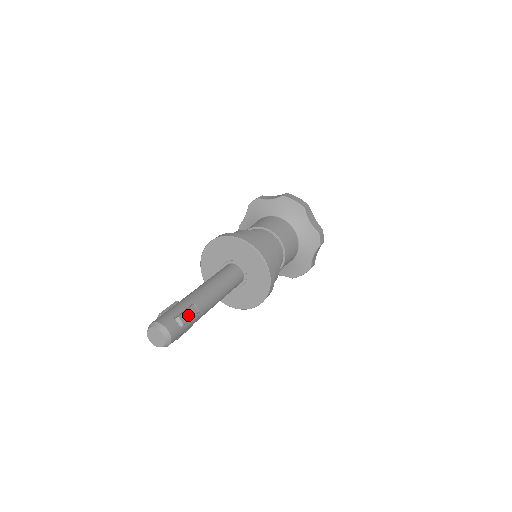
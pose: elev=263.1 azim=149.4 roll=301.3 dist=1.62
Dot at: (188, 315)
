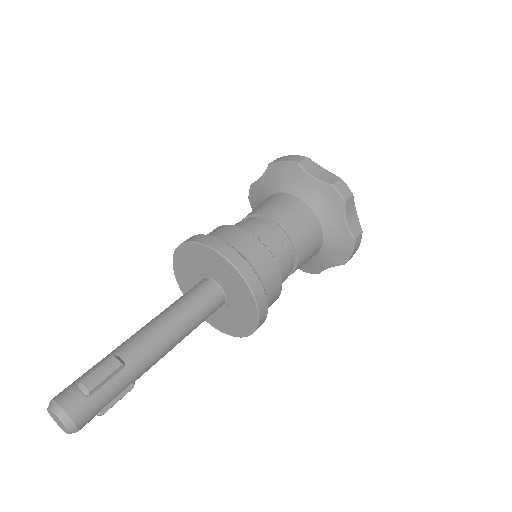
Dot at: (99, 374)
